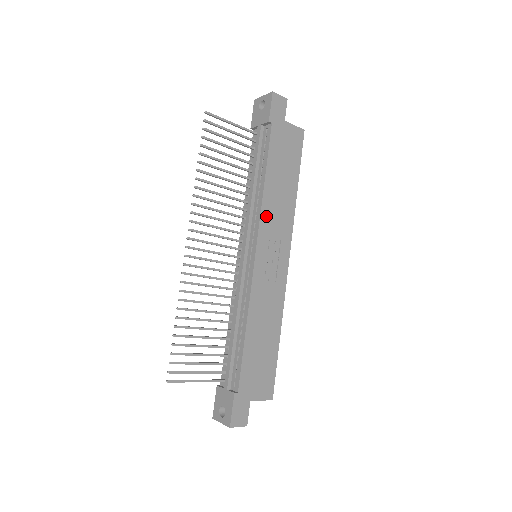
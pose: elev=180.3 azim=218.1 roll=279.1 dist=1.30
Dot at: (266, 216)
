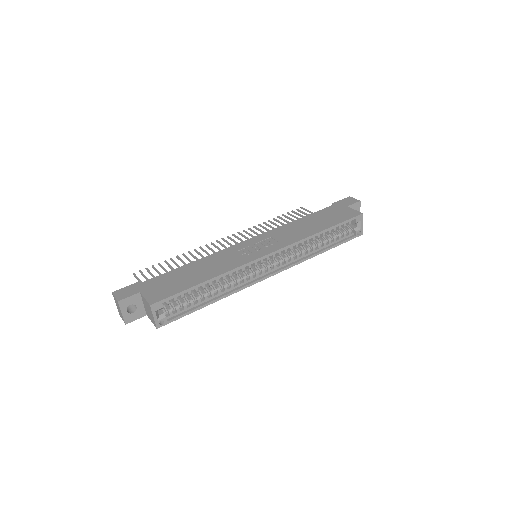
Dot at: (279, 231)
